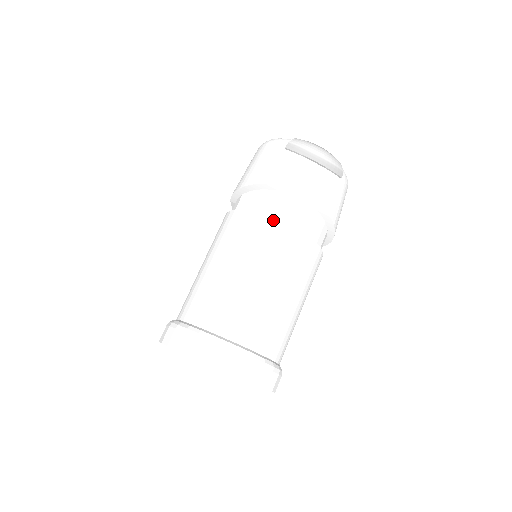
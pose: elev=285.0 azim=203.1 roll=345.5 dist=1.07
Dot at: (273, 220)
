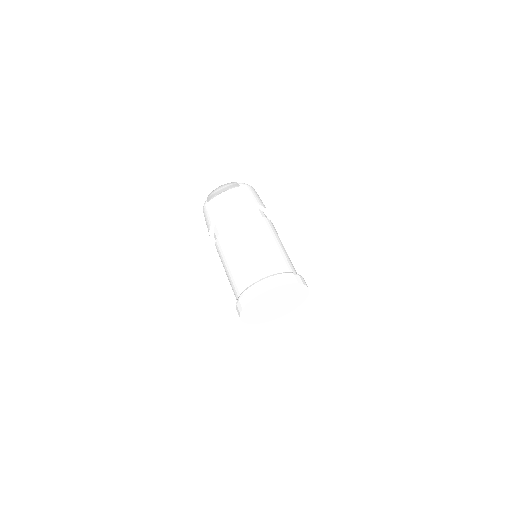
Dot at: (228, 227)
